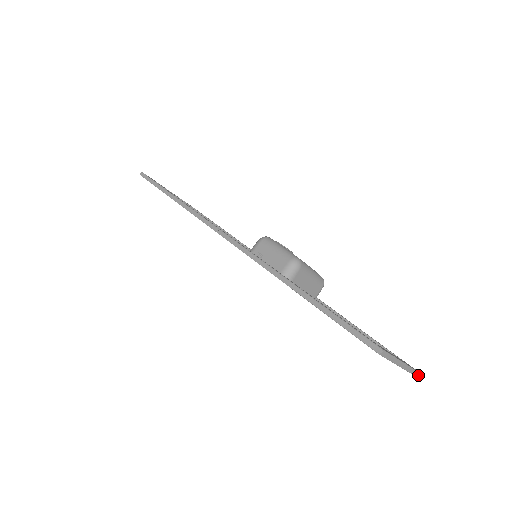
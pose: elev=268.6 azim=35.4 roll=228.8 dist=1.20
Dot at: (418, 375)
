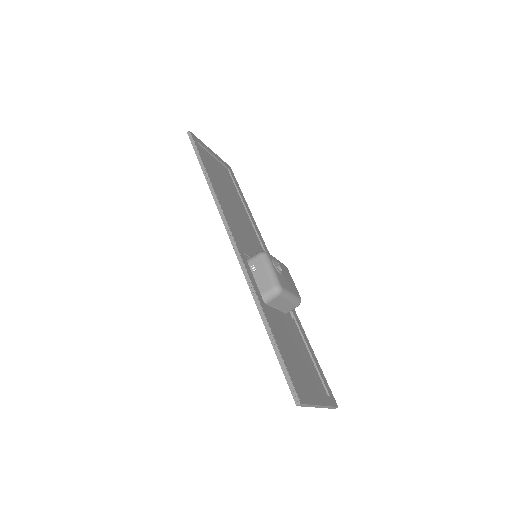
Dot at: occluded
